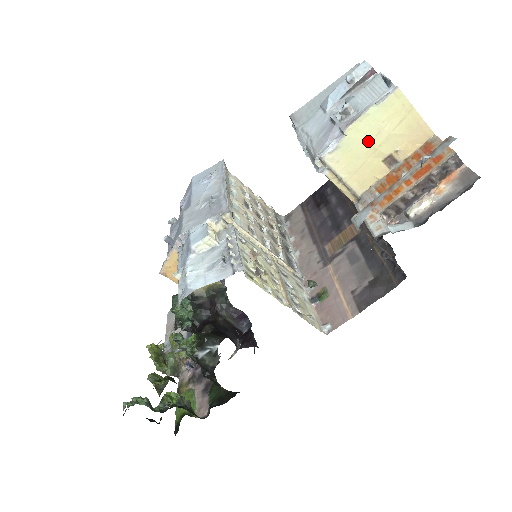
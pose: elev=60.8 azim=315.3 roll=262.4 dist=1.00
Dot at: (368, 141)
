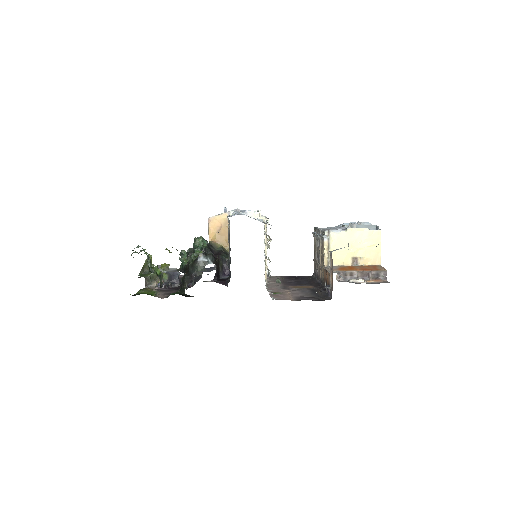
Dot at: (353, 242)
